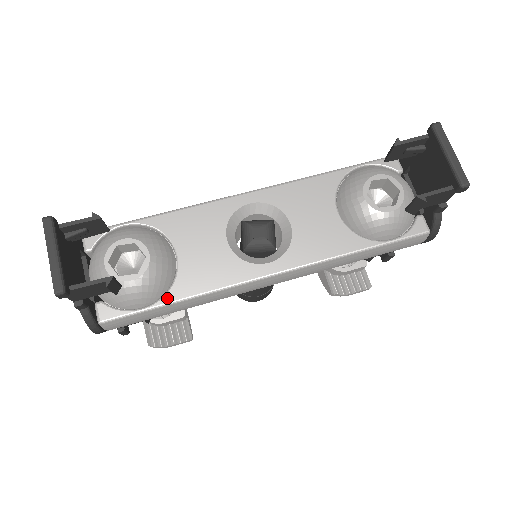
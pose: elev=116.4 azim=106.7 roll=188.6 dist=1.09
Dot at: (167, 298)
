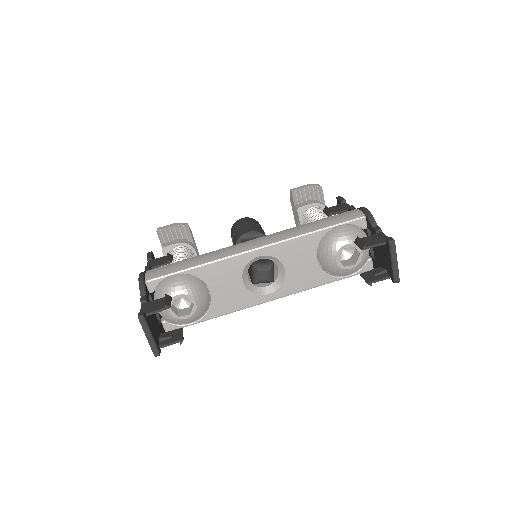
Dot at: (206, 317)
